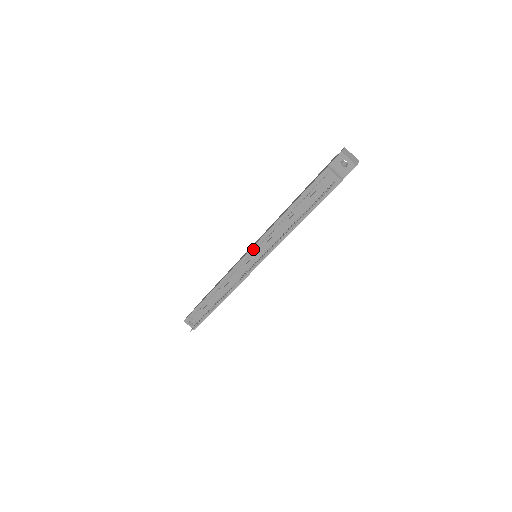
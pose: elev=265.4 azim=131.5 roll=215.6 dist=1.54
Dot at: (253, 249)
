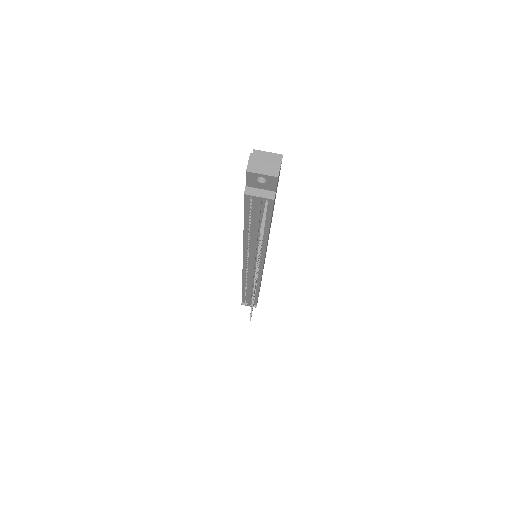
Dot at: (245, 261)
